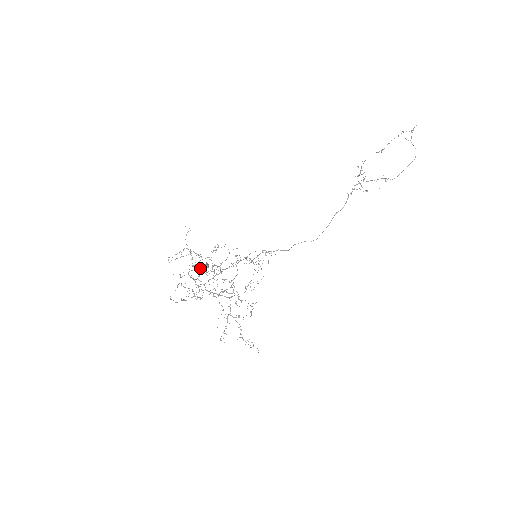
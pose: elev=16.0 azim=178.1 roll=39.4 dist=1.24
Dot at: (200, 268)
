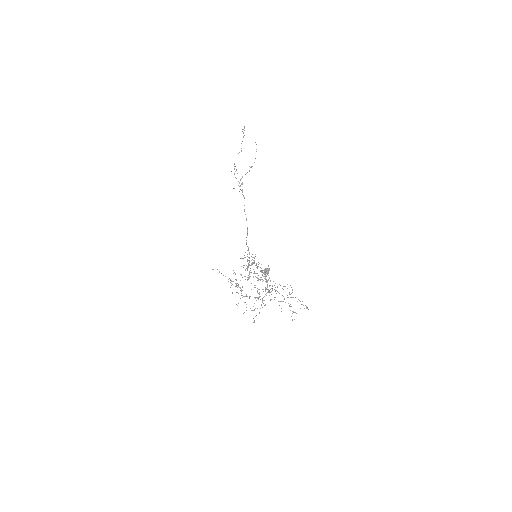
Dot at: (265, 274)
